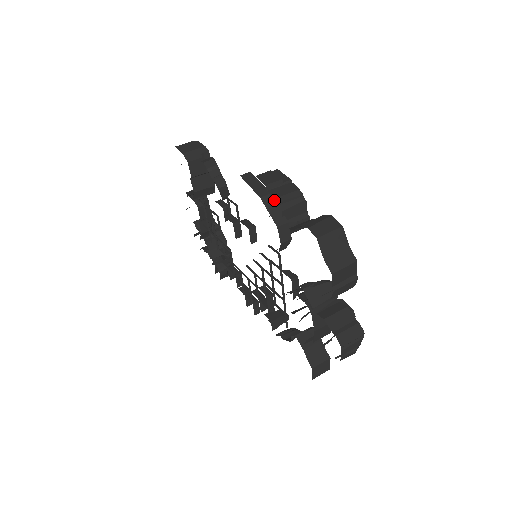
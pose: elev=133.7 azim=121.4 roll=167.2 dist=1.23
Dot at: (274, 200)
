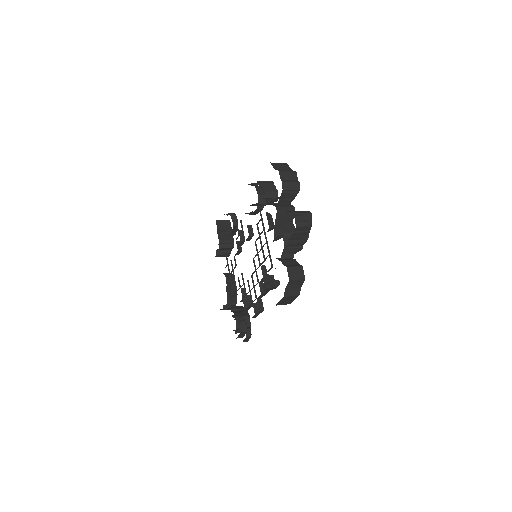
Dot at: occluded
